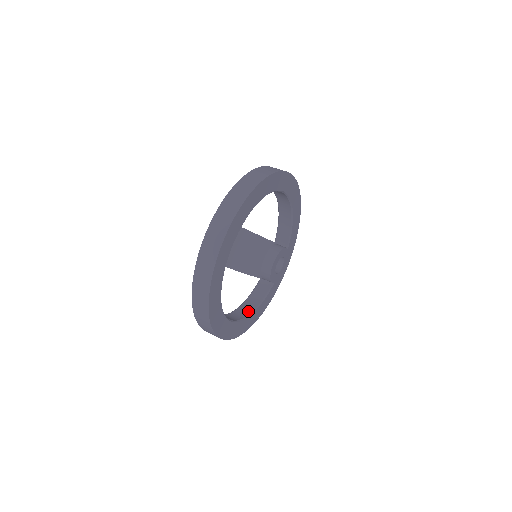
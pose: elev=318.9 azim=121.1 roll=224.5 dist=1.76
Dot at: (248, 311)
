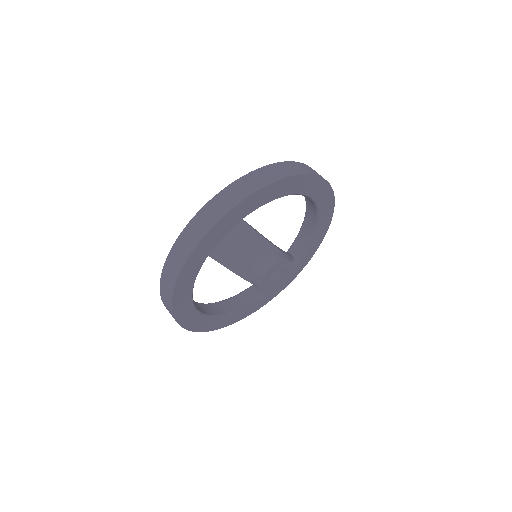
Dot at: (230, 309)
